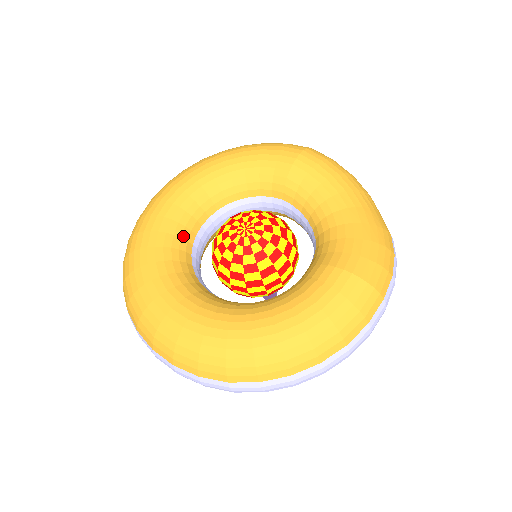
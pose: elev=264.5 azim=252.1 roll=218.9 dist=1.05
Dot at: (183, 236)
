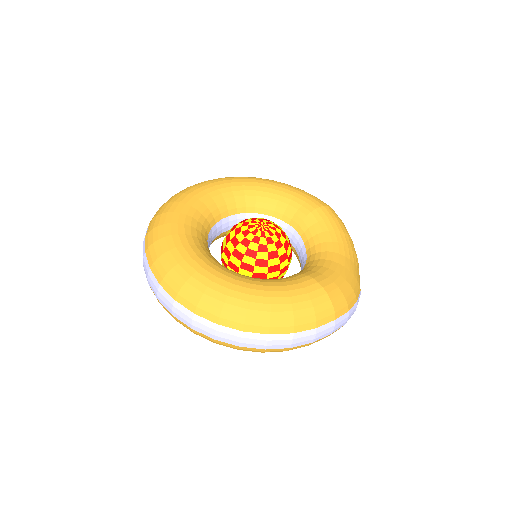
Dot at: (213, 213)
